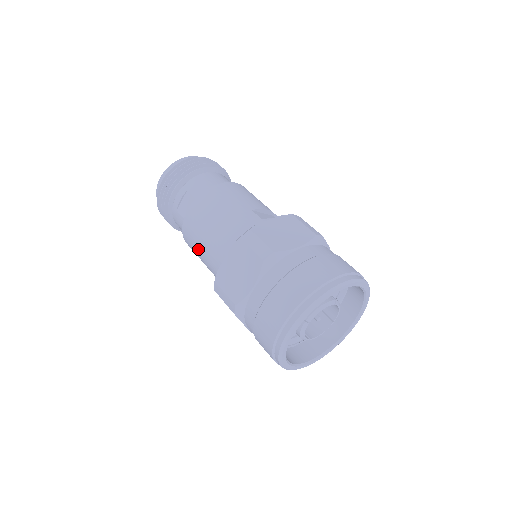
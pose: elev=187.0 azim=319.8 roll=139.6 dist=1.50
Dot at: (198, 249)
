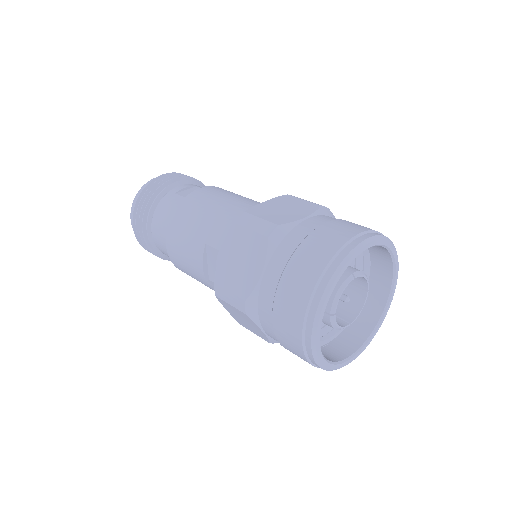
Dot at: (203, 212)
